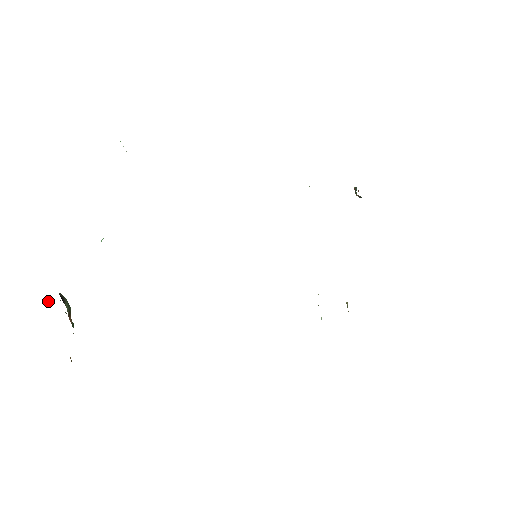
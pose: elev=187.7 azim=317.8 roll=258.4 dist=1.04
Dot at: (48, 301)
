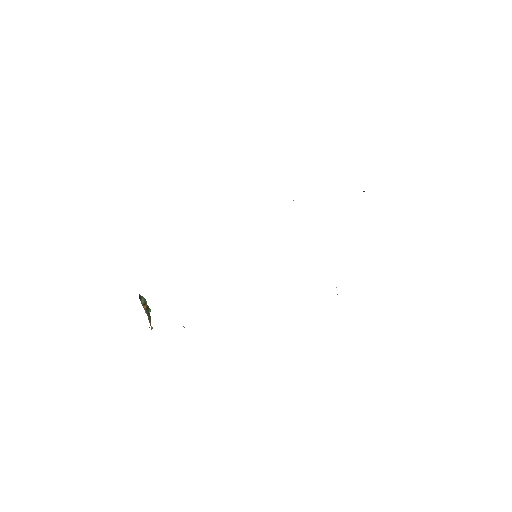
Dot at: occluded
